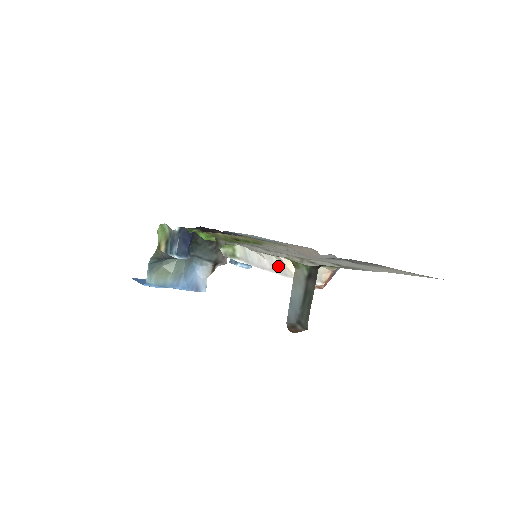
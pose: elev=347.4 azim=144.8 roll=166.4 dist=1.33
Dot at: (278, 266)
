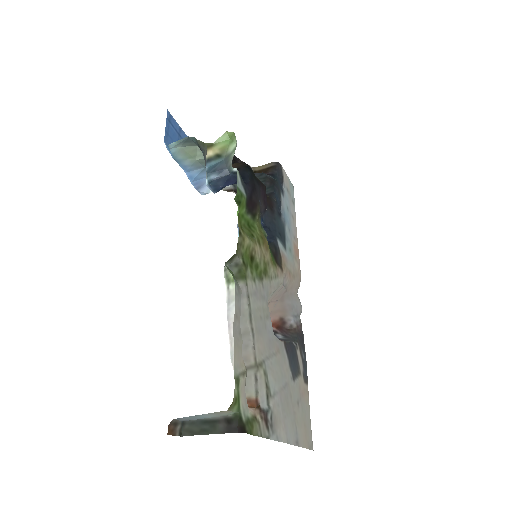
Dot at: occluded
